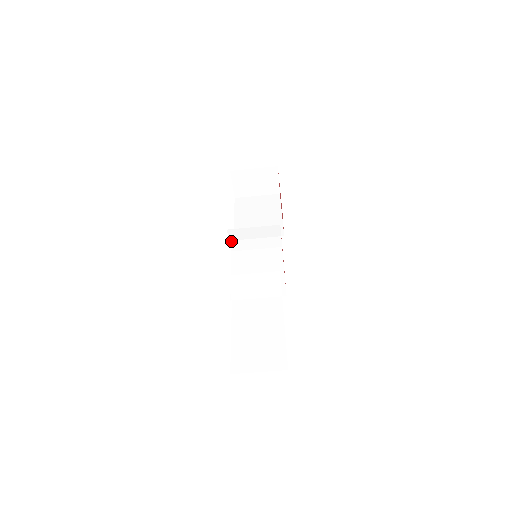
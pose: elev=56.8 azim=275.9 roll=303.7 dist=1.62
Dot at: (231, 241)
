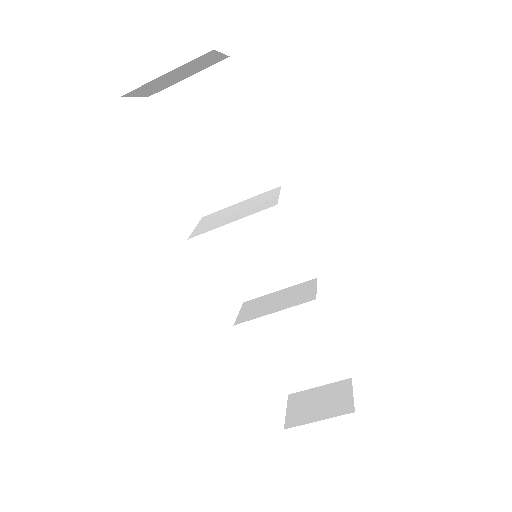
Dot at: occluded
